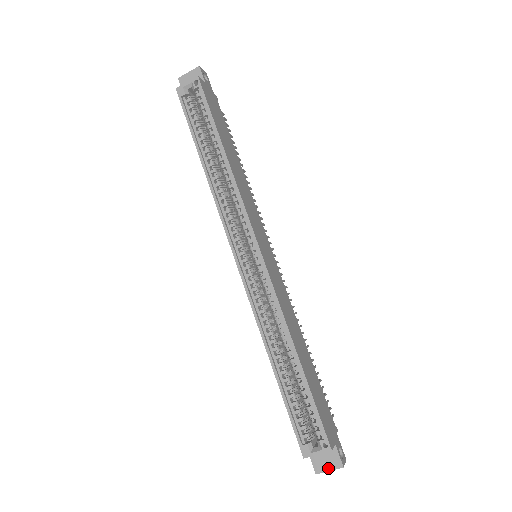
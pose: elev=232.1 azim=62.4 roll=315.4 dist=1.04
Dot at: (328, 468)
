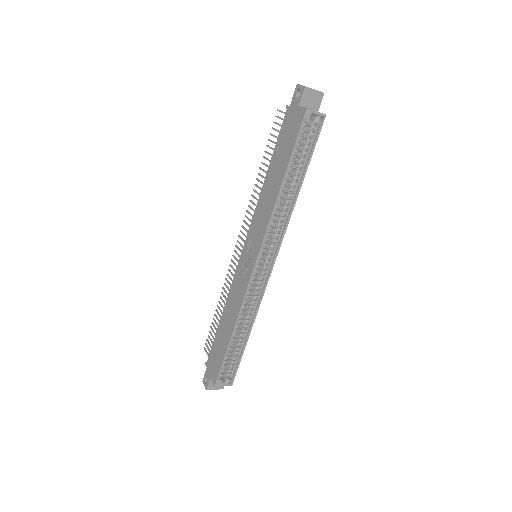
Dot at: (215, 388)
